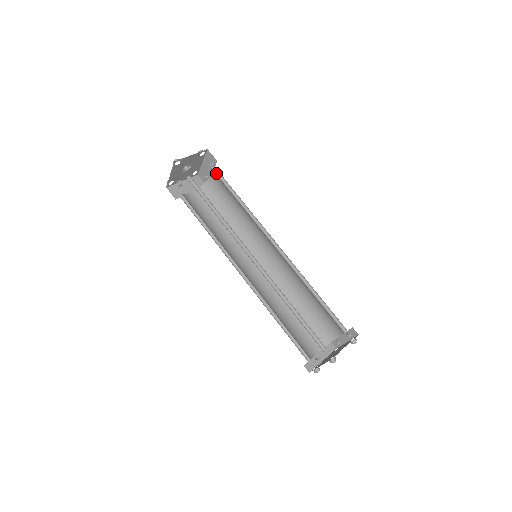
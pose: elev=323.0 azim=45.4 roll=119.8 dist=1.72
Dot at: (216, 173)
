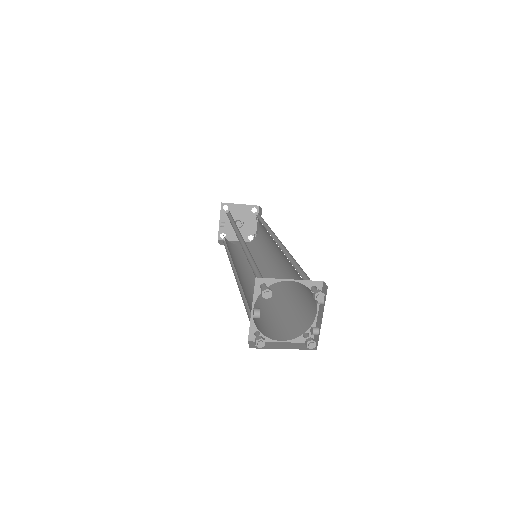
Dot at: (258, 217)
